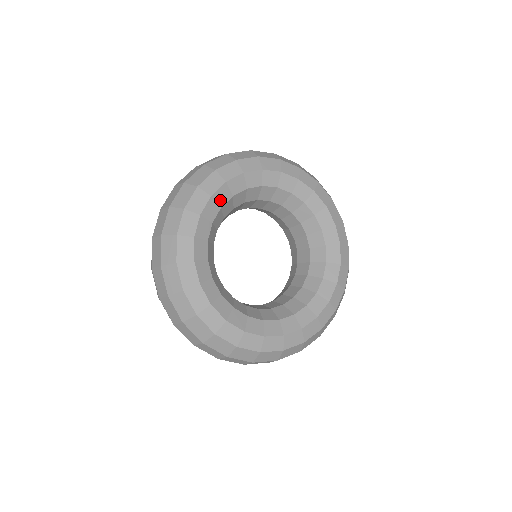
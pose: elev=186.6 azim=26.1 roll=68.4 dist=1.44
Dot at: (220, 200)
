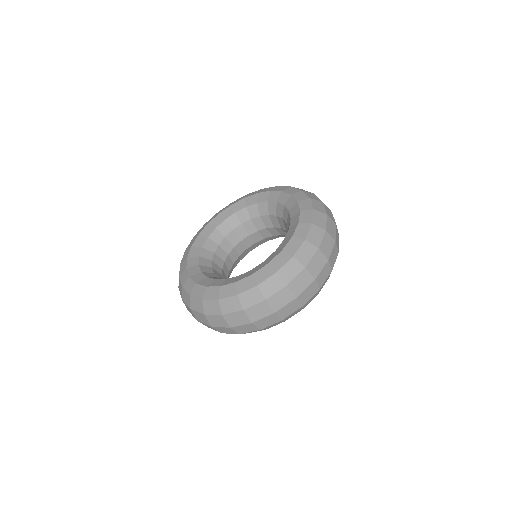
Dot at: (236, 208)
